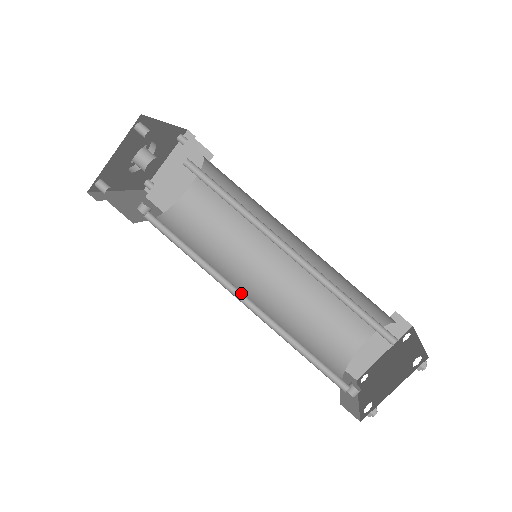
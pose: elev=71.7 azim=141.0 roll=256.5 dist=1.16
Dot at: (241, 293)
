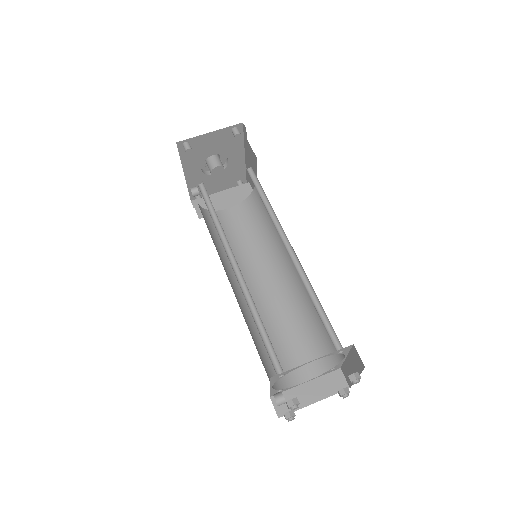
Dot at: (235, 262)
